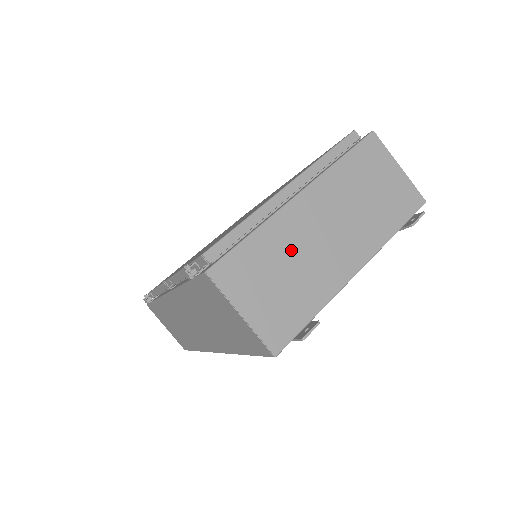
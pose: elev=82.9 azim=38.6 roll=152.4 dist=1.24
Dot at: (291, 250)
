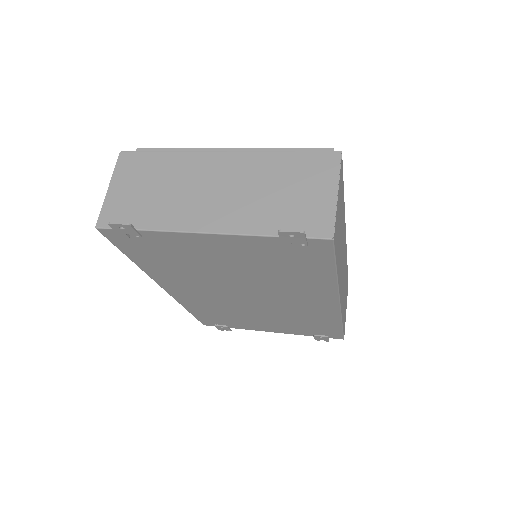
Dot at: (177, 179)
